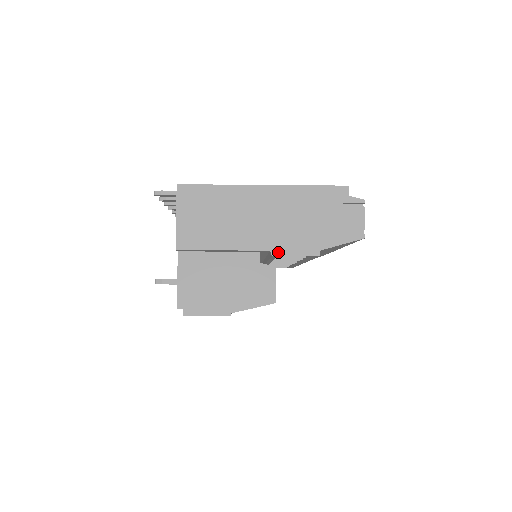
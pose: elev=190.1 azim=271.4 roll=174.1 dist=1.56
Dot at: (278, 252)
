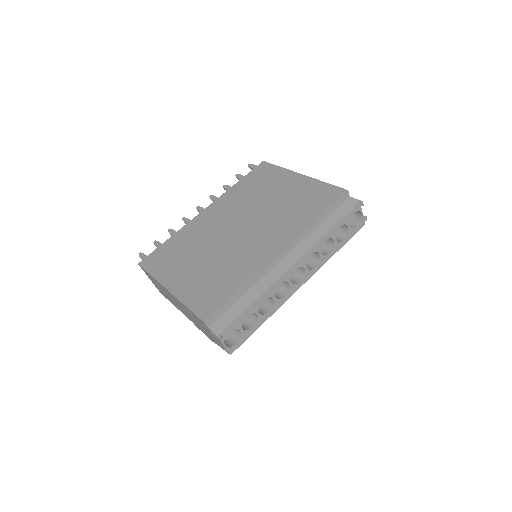
Dot at: occluded
